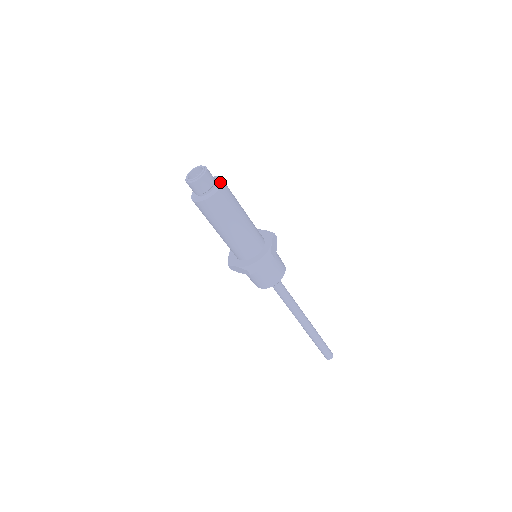
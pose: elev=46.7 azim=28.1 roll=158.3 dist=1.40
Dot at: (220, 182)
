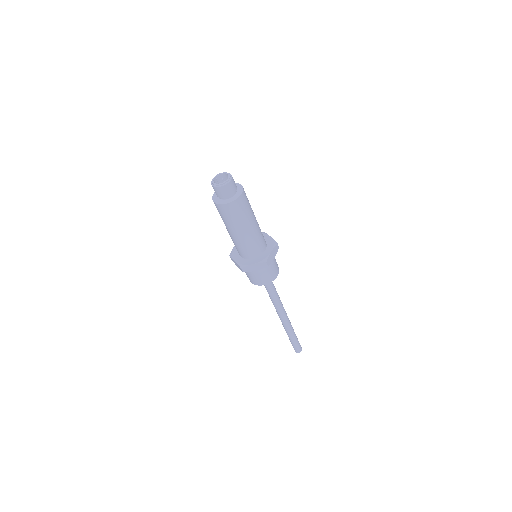
Dot at: (240, 192)
